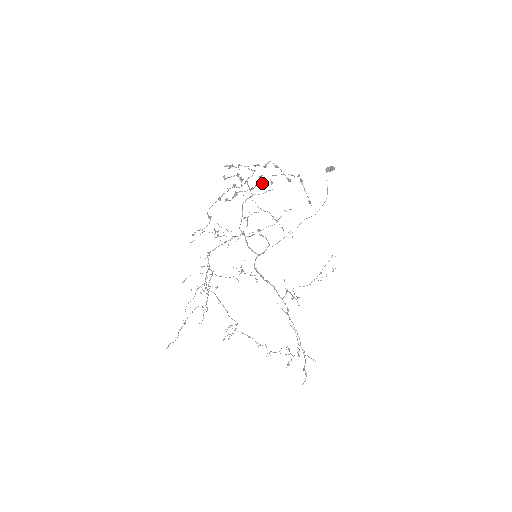
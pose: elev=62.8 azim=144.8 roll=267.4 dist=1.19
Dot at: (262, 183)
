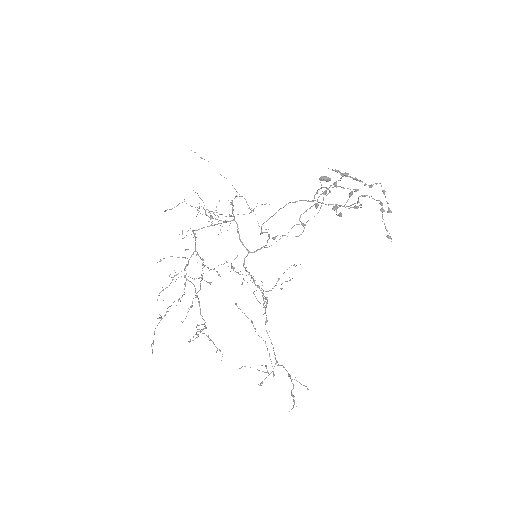
Dot at: occluded
